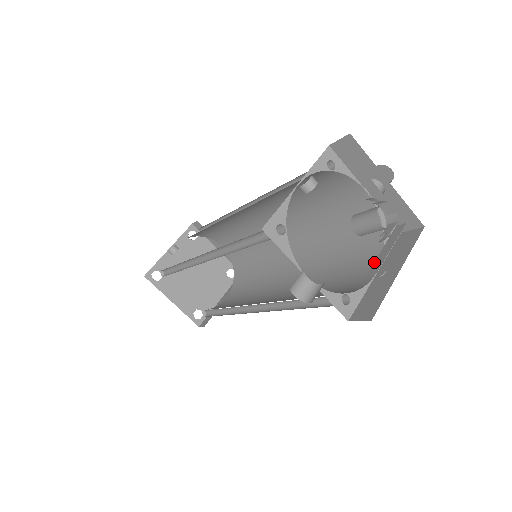
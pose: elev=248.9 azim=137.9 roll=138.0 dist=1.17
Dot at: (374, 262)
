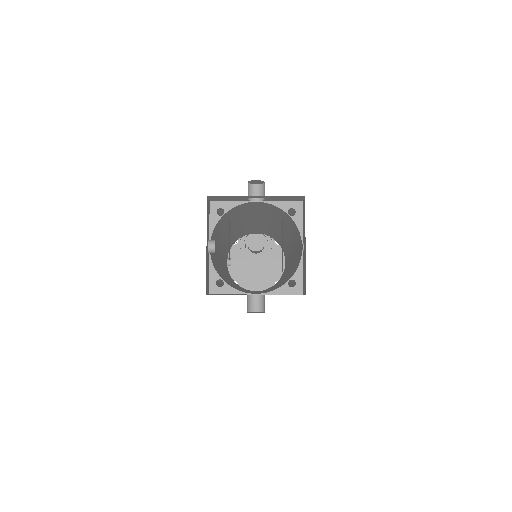
Dot at: (282, 259)
